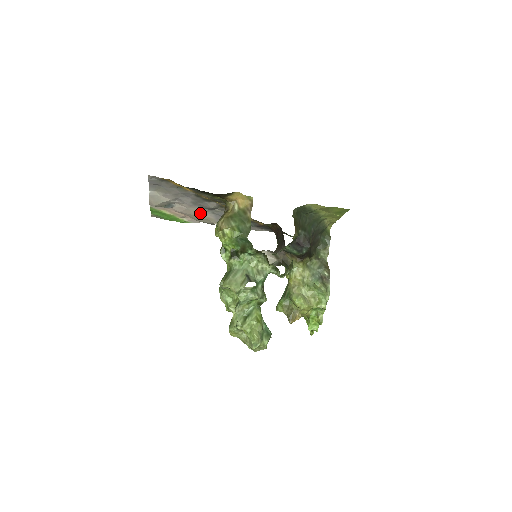
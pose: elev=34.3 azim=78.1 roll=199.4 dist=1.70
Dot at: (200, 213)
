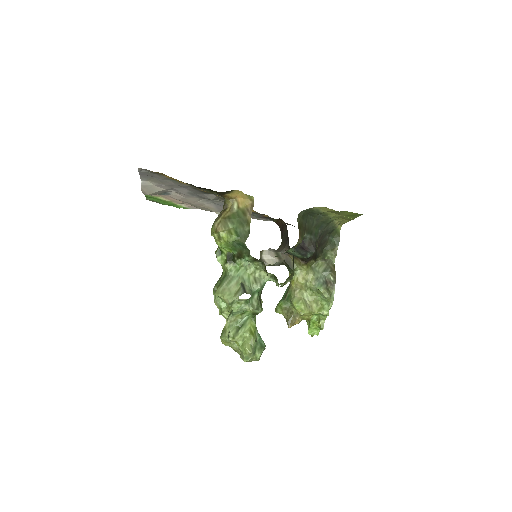
Dot at: (199, 202)
